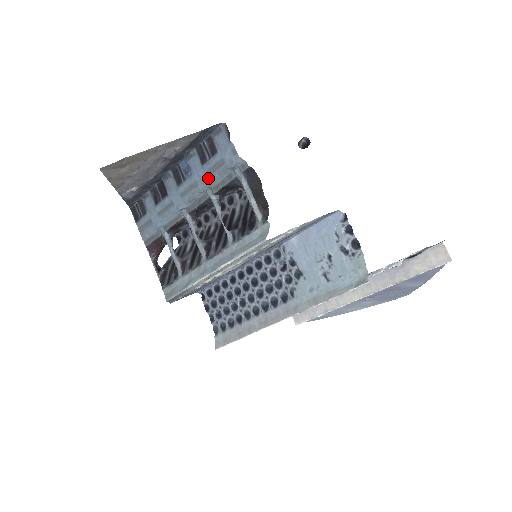
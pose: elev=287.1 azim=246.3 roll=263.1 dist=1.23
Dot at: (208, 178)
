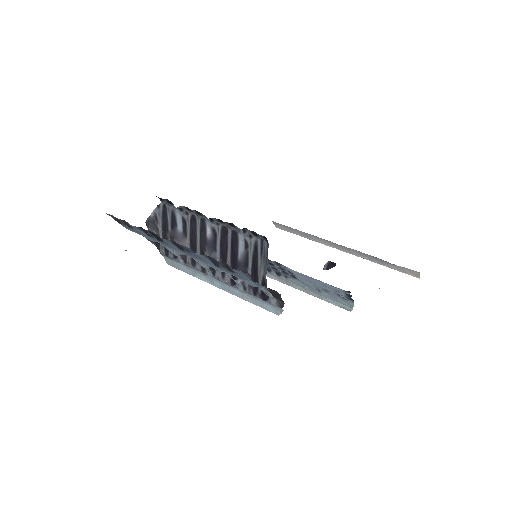
Dot at: (220, 269)
